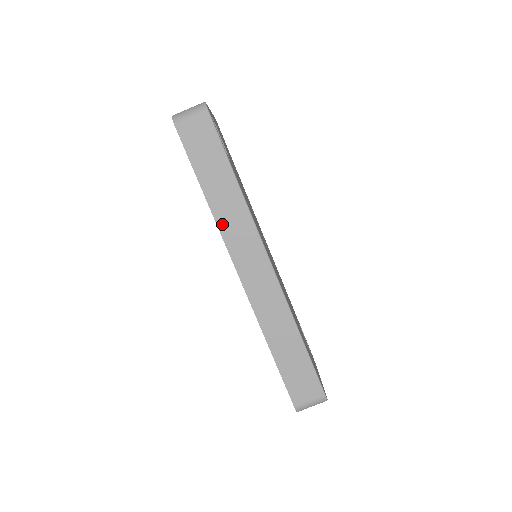
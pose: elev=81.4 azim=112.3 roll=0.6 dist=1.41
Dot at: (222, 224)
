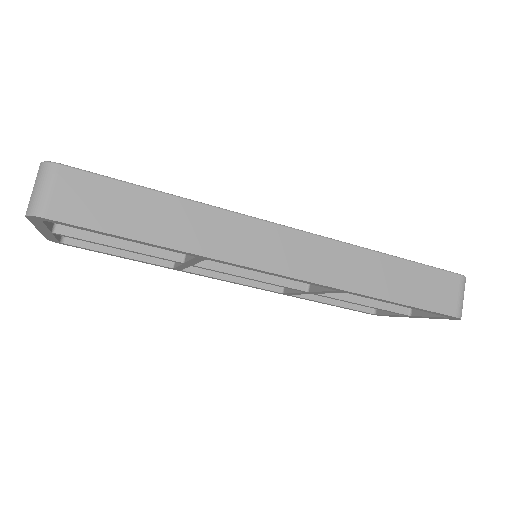
Dot at: (210, 250)
